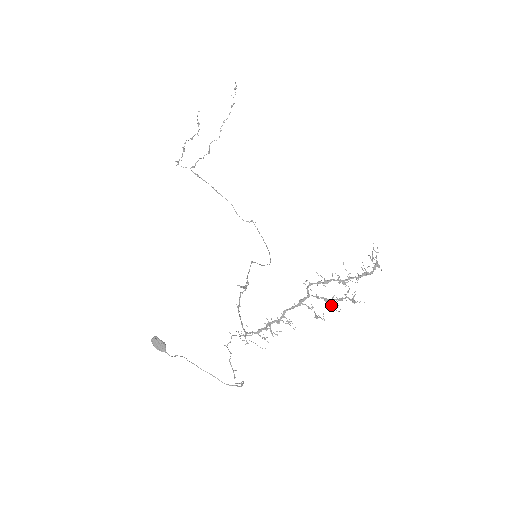
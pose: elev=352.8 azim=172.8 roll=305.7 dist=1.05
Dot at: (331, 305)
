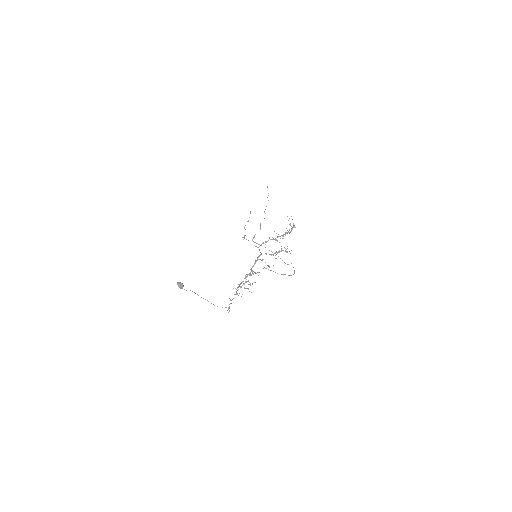
Dot at: occluded
